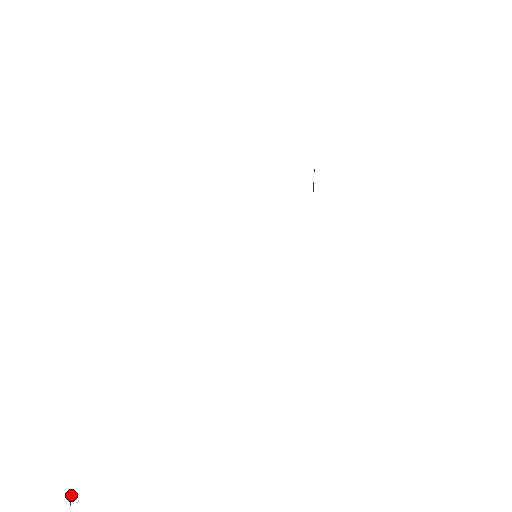
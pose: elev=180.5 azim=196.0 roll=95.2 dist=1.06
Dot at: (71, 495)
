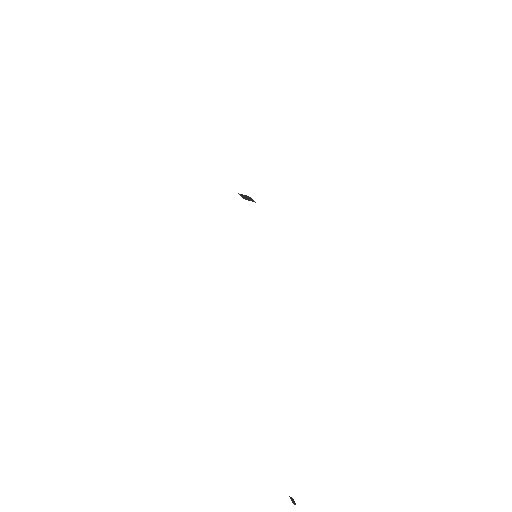
Dot at: occluded
